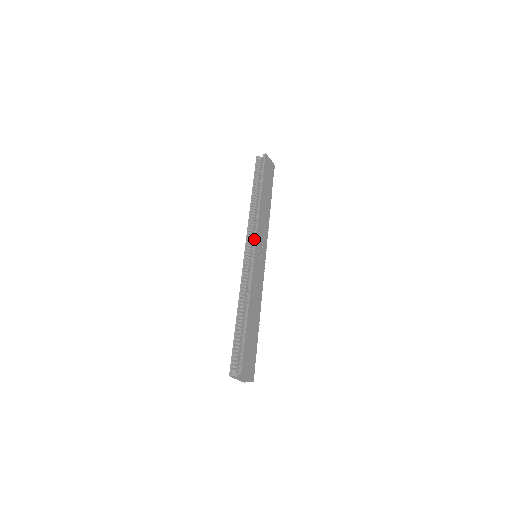
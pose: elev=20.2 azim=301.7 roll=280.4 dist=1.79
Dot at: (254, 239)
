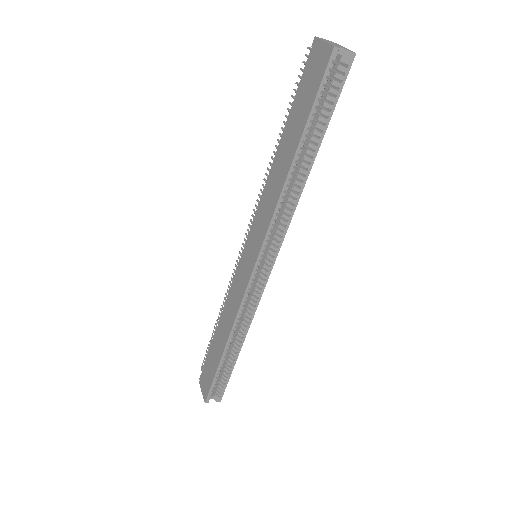
Dot at: (276, 253)
